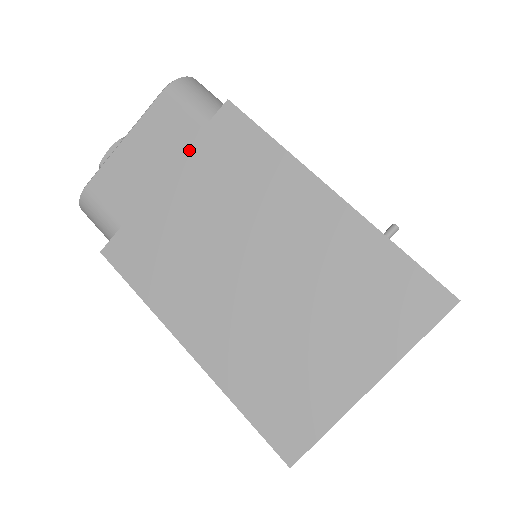
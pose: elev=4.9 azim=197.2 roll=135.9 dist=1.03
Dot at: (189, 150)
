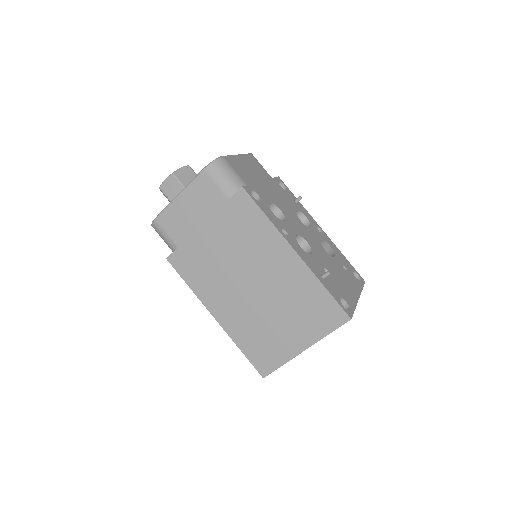
Dot at: (218, 212)
